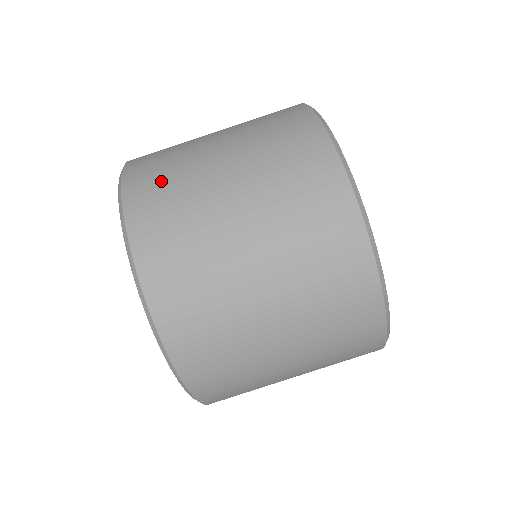
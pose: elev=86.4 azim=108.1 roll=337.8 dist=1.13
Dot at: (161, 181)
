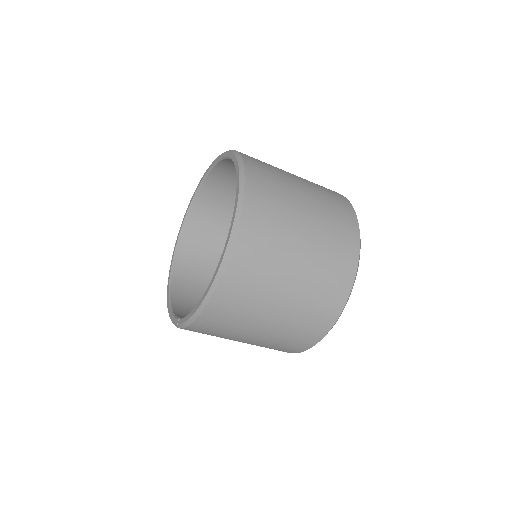
Dot at: (270, 196)
